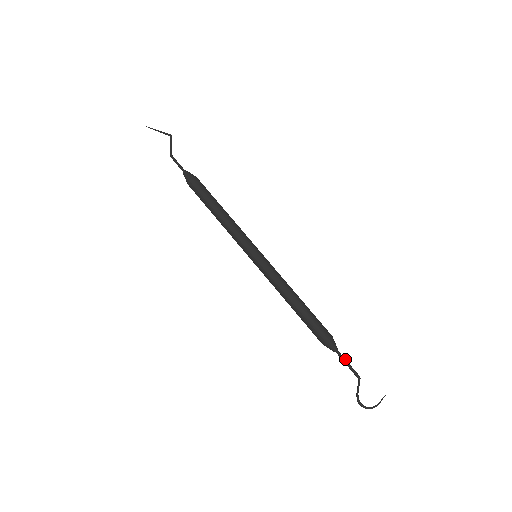
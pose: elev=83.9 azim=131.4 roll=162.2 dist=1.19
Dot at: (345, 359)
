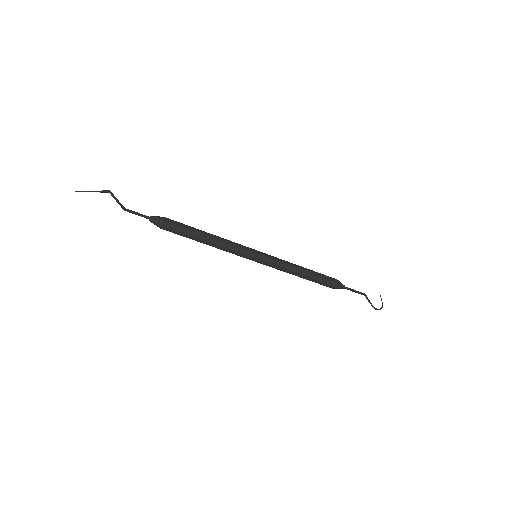
Dot at: (351, 289)
